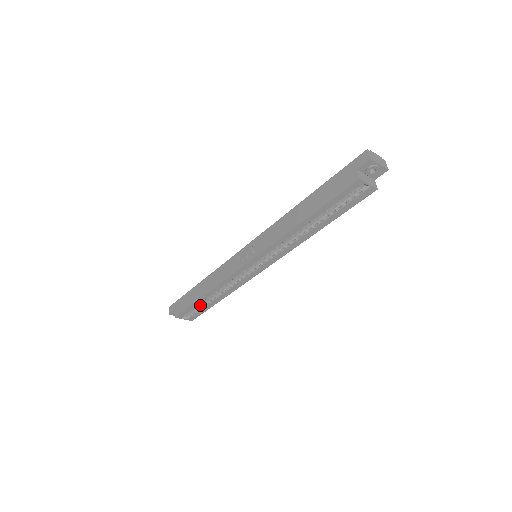
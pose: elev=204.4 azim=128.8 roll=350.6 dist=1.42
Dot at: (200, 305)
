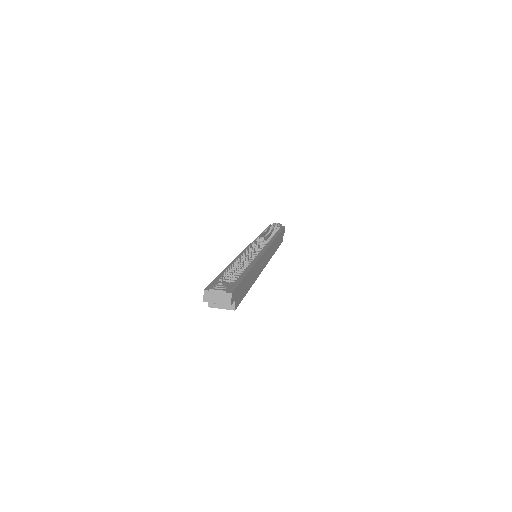
Dot at: occluded
